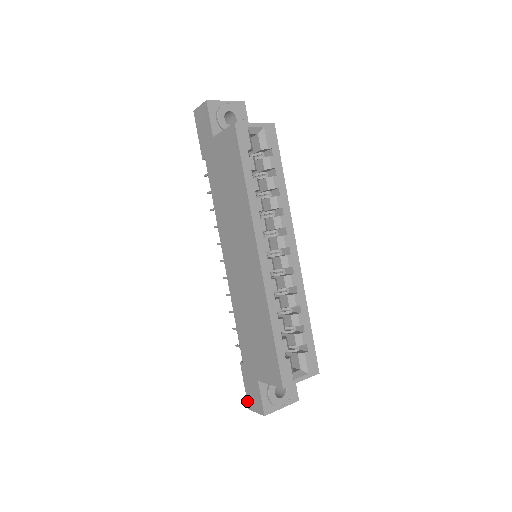
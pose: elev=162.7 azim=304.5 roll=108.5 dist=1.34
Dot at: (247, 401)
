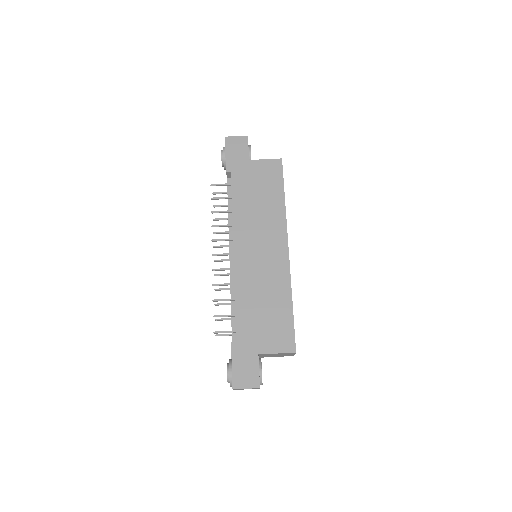
Dot at: (233, 380)
